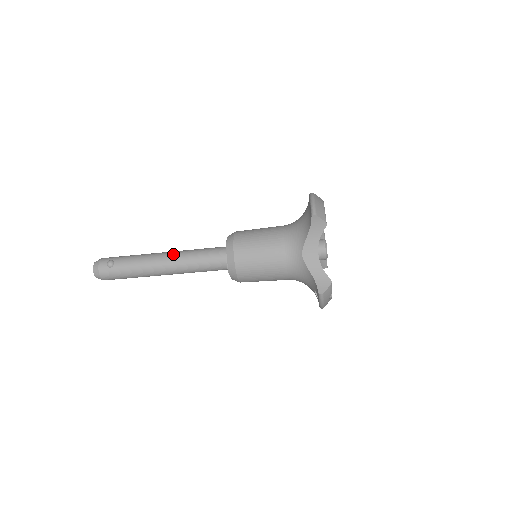
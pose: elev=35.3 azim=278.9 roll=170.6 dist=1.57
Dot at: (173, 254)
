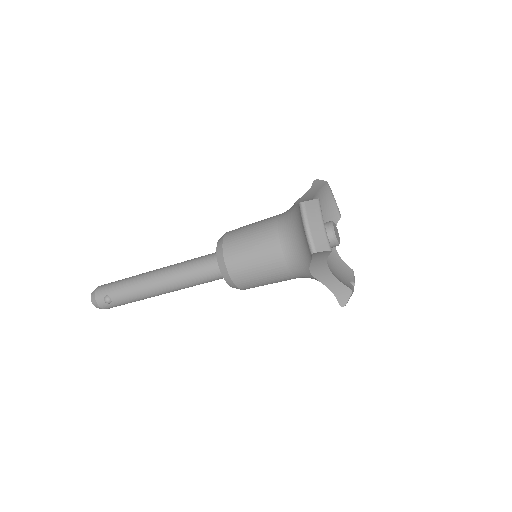
Dot at: (165, 279)
